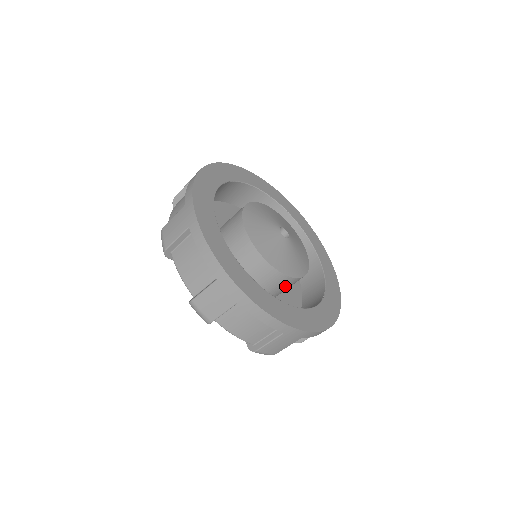
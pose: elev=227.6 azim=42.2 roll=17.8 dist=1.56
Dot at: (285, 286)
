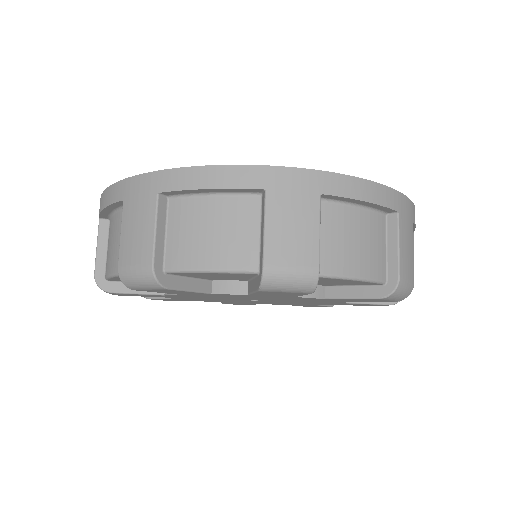
Dot at: occluded
